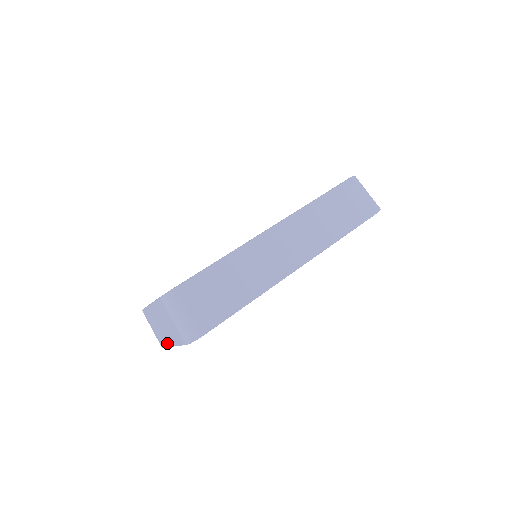
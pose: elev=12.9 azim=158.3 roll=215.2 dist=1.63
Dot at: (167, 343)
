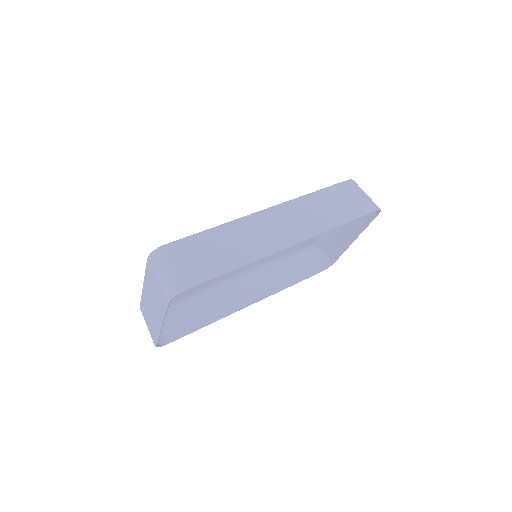
Dot at: (157, 329)
